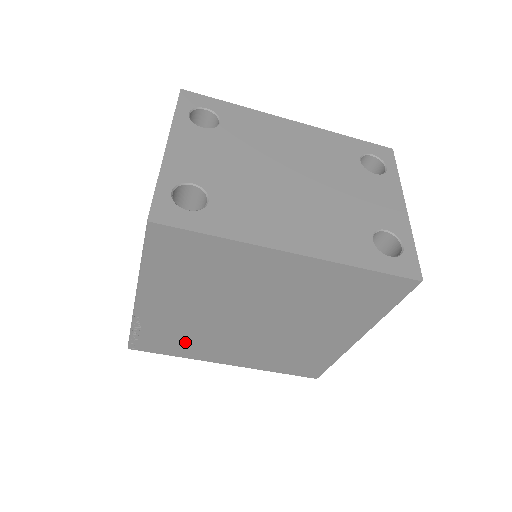
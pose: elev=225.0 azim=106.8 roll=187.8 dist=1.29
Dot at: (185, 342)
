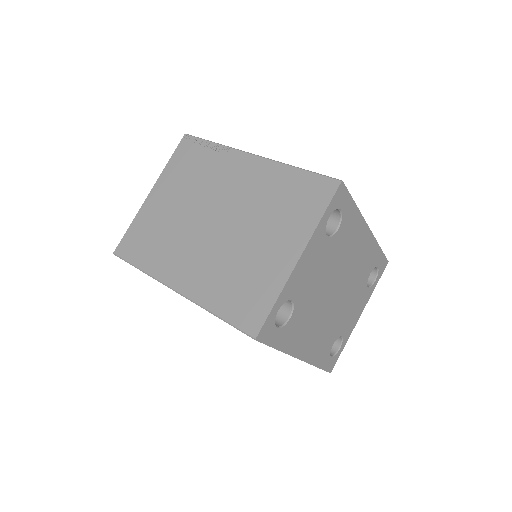
Dot at: occluded
